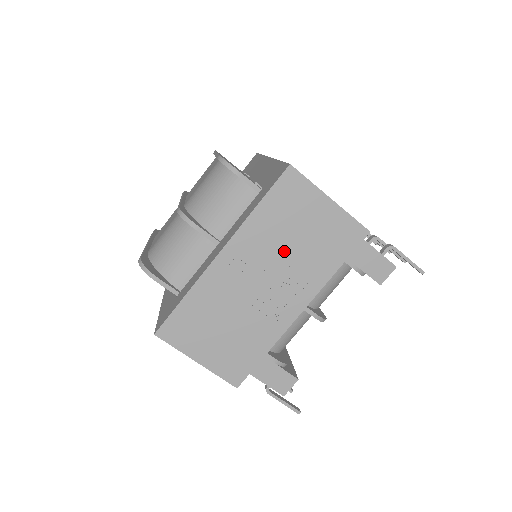
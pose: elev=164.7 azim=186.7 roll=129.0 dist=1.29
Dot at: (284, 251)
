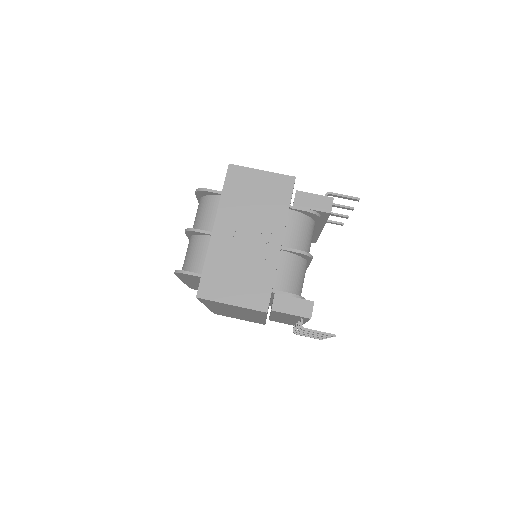
Dot at: (251, 211)
